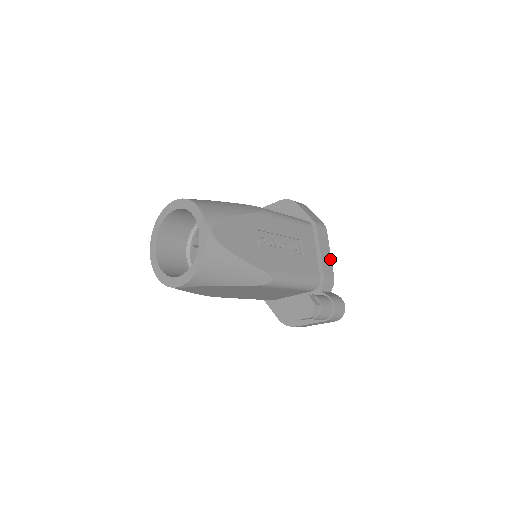
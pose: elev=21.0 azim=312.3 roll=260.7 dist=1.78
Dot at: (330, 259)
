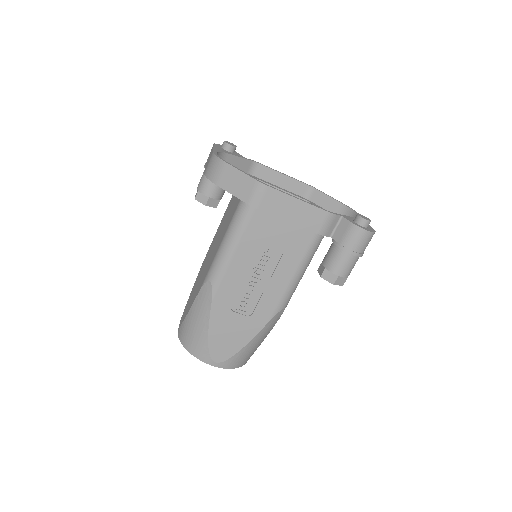
Dot at: (304, 205)
